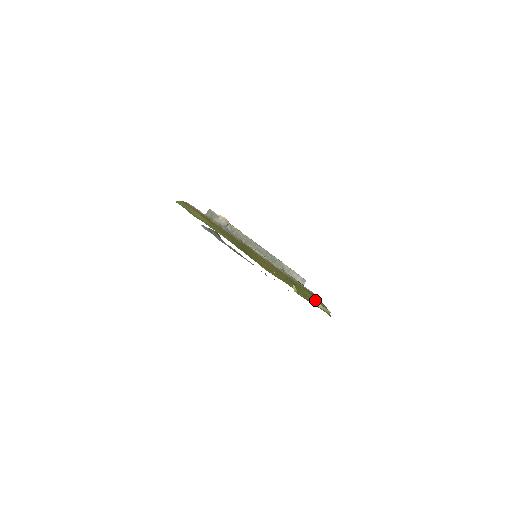
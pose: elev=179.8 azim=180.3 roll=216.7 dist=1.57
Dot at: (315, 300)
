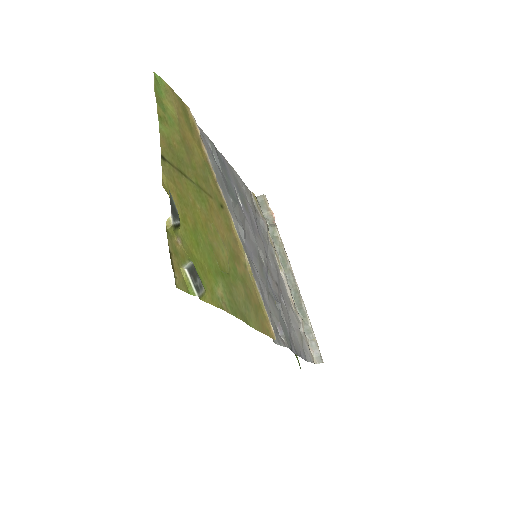
Dot at: (191, 265)
